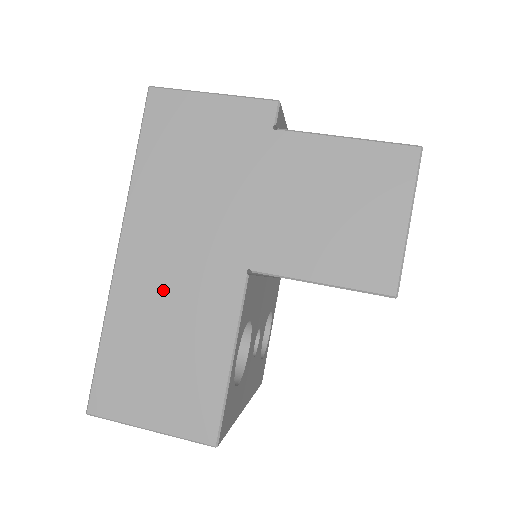
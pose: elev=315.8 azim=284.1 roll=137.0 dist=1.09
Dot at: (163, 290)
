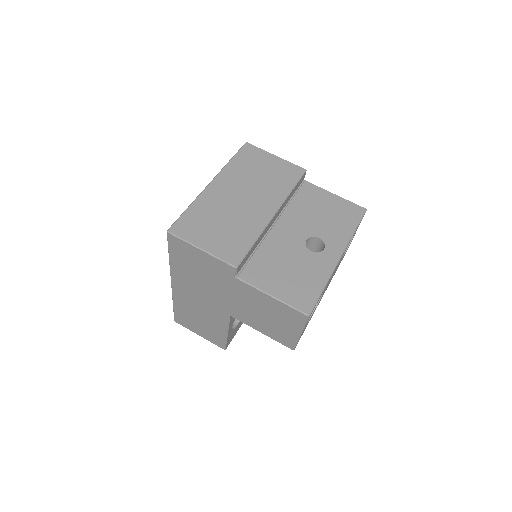
Dot at: (194, 304)
